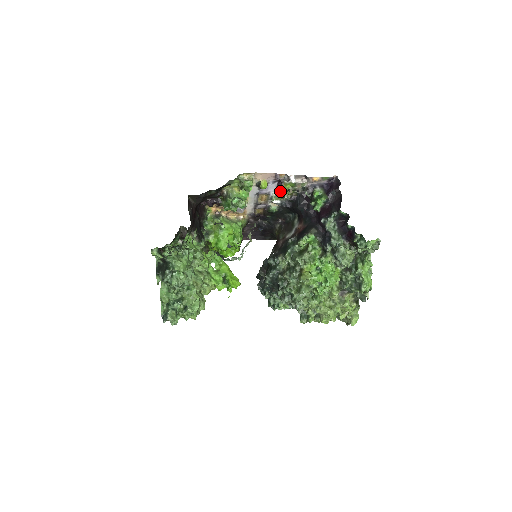
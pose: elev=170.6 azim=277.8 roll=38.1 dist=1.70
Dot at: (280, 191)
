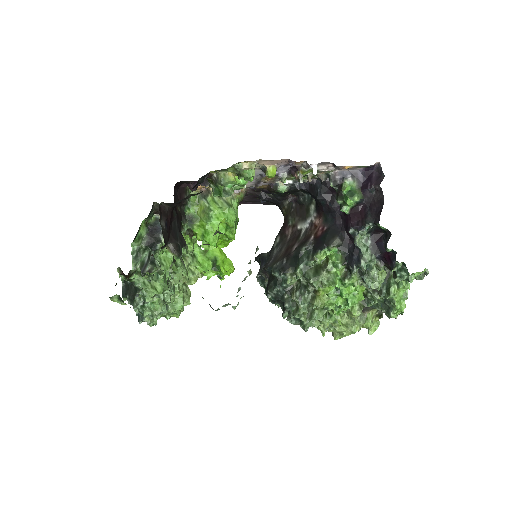
Dot at: (294, 176)
